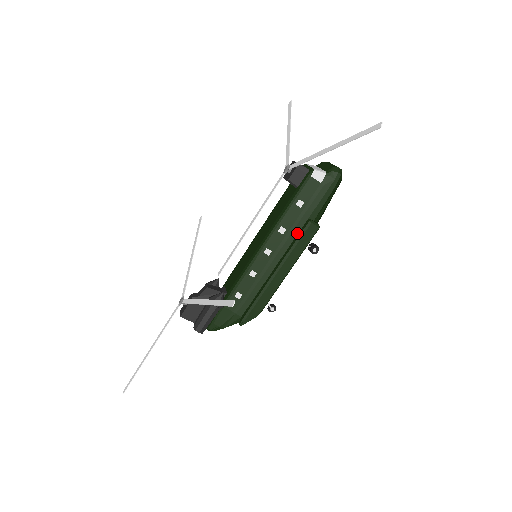
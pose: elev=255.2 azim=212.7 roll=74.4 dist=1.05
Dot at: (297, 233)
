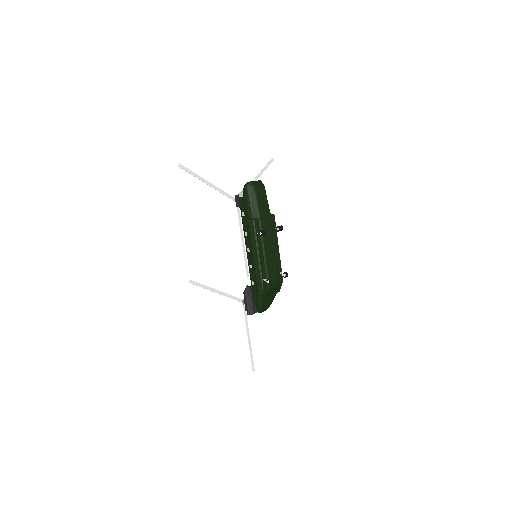
Dot at: occluded
